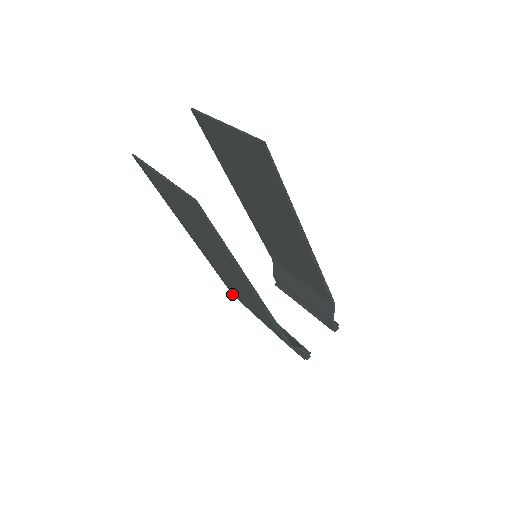
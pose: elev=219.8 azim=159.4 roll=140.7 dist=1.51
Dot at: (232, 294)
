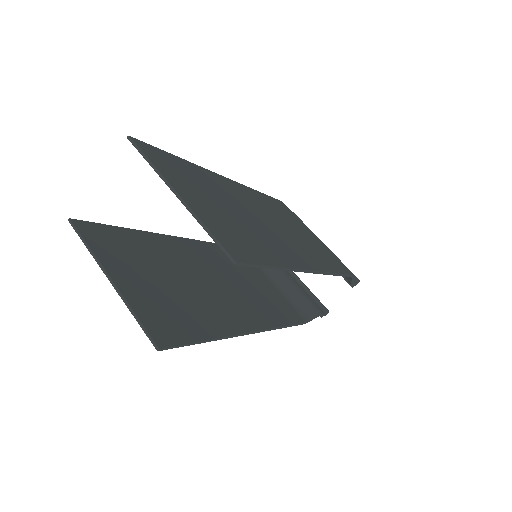
Dot at: occluded
